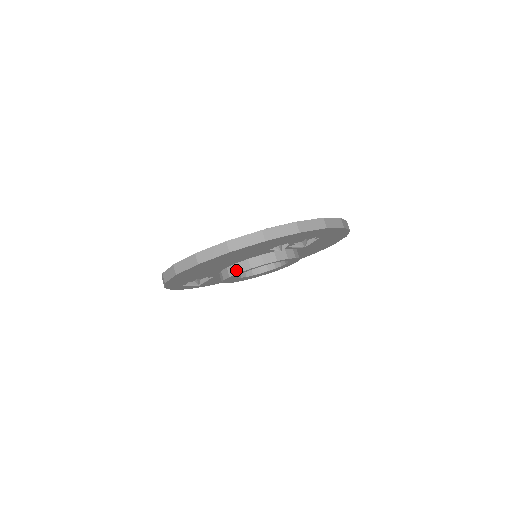
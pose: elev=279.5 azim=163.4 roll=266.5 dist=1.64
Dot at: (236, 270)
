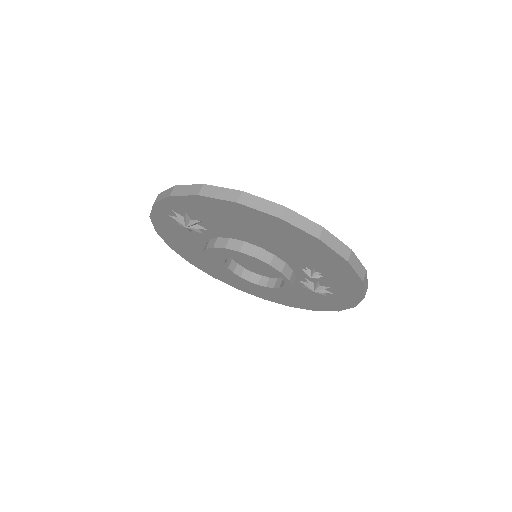
Dot at: (254, 253)
